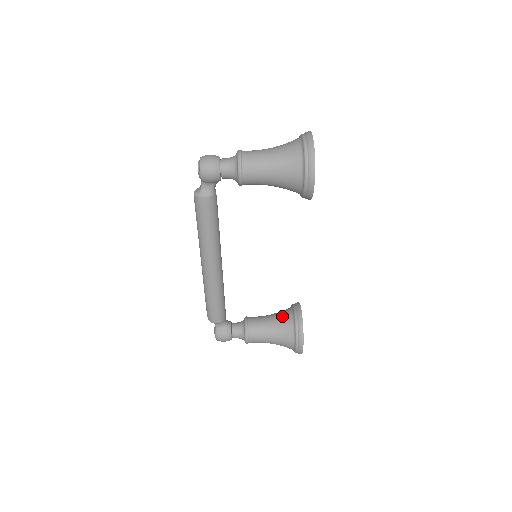
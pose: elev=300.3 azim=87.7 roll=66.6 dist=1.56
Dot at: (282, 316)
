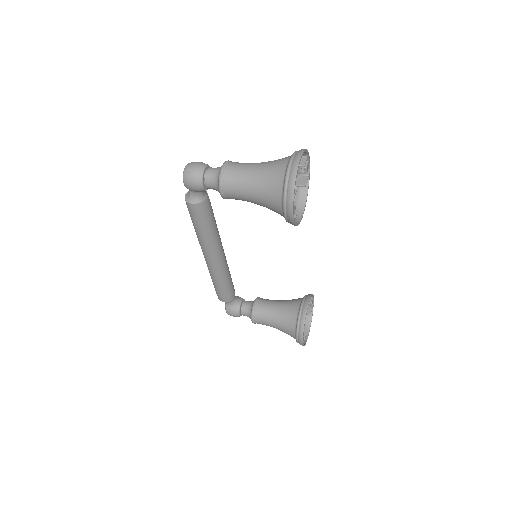
Dot at: (289, 307)
